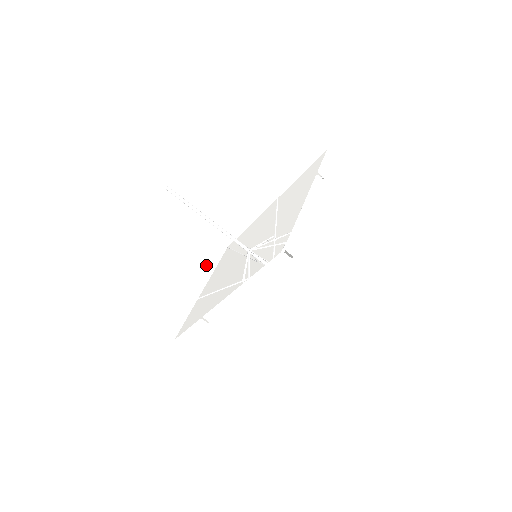
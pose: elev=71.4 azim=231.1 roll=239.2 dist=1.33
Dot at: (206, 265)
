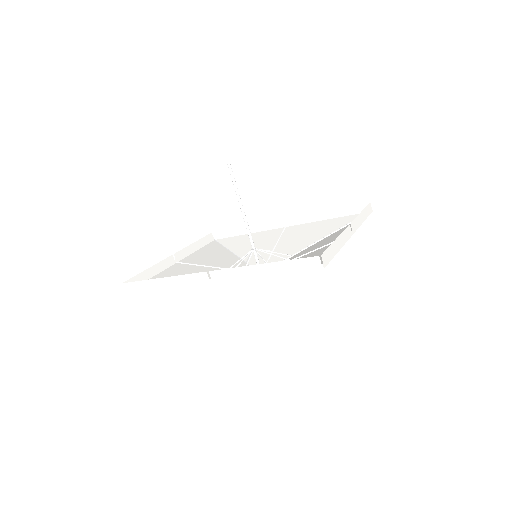
Dot at: (195, 242)
